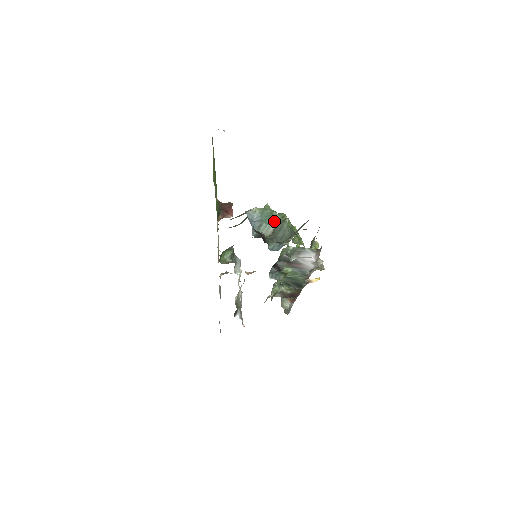
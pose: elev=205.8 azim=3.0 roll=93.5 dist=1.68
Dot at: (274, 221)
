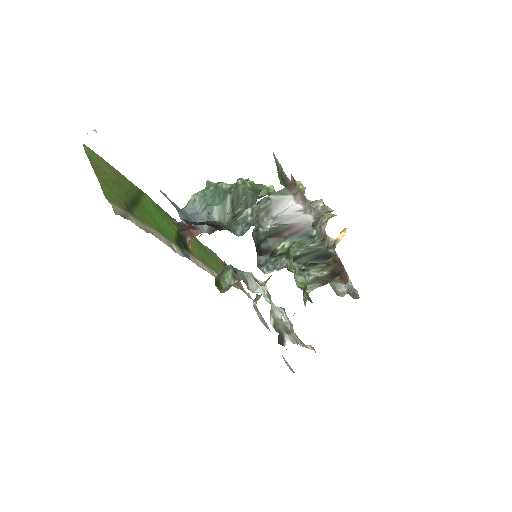
Dot at: (224, 195)
